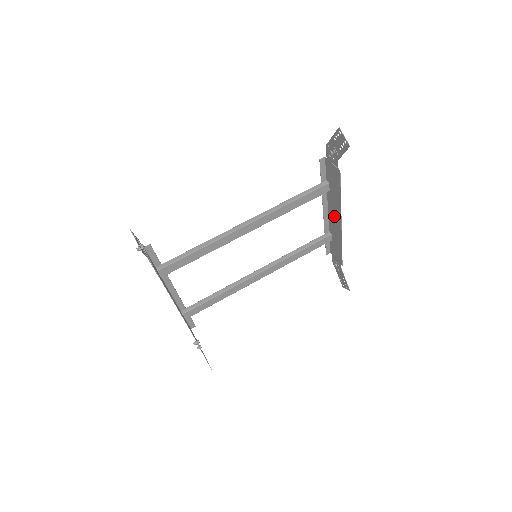
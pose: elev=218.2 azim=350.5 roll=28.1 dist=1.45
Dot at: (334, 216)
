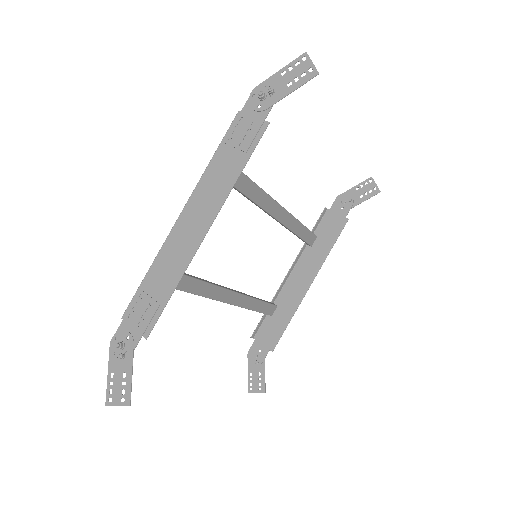
Dot at: (301, 278)
